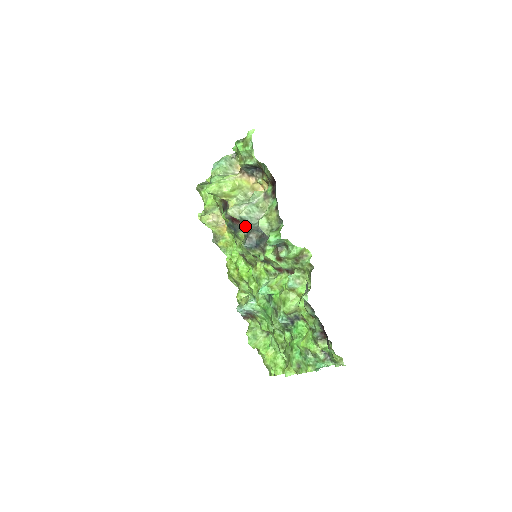
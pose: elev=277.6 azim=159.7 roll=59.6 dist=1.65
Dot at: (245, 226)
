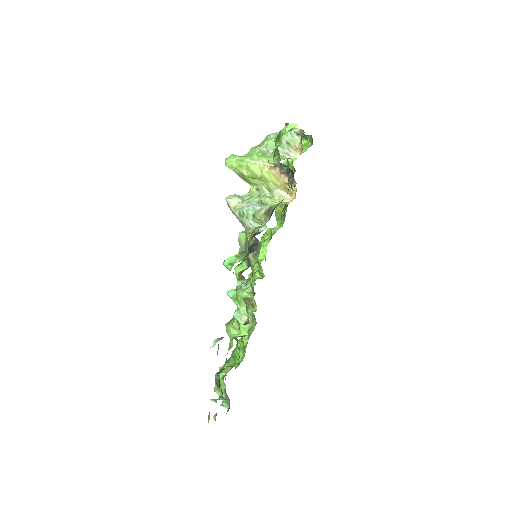
Dot at: occluded
